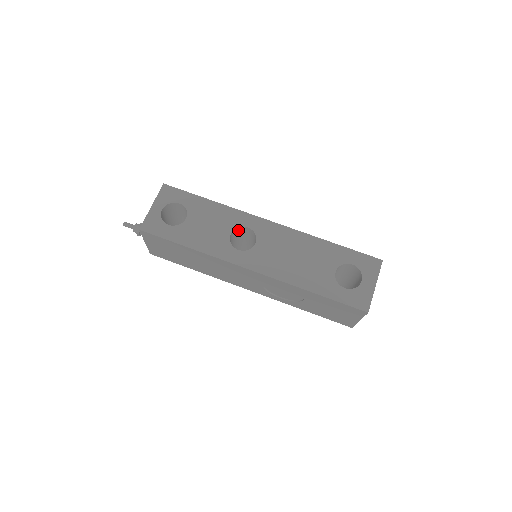
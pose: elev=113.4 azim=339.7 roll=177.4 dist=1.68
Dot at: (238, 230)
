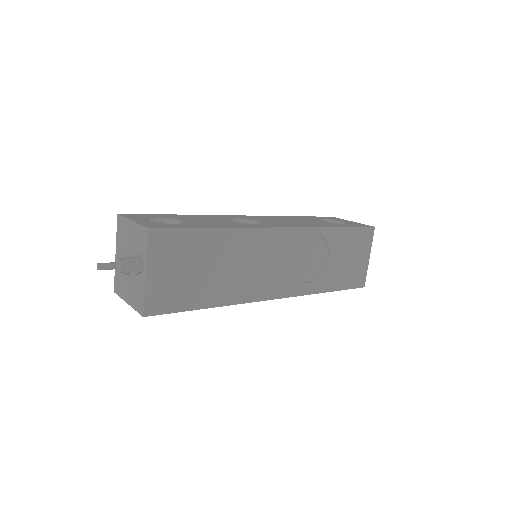
Dot at: occluded
